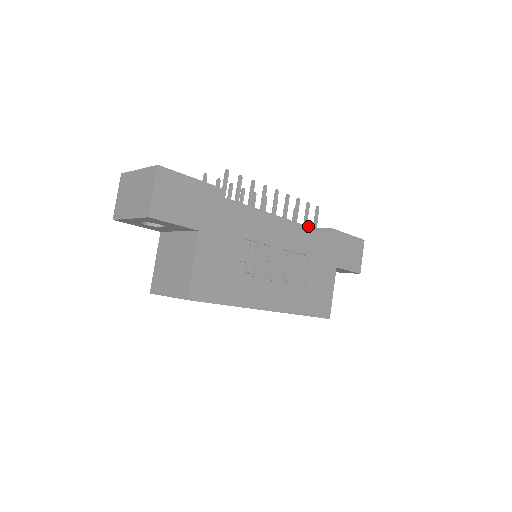
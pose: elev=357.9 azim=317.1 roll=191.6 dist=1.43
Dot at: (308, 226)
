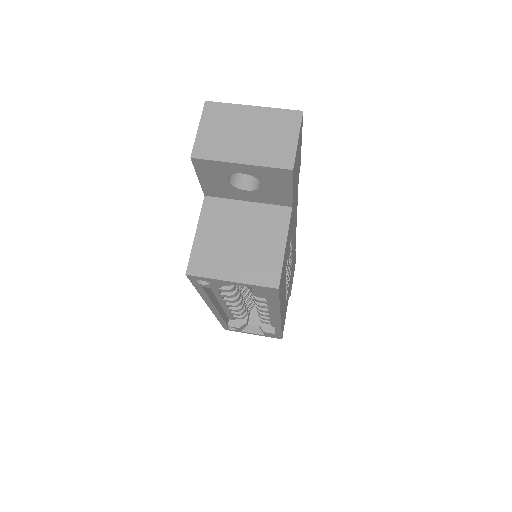
Dot at: occluded
